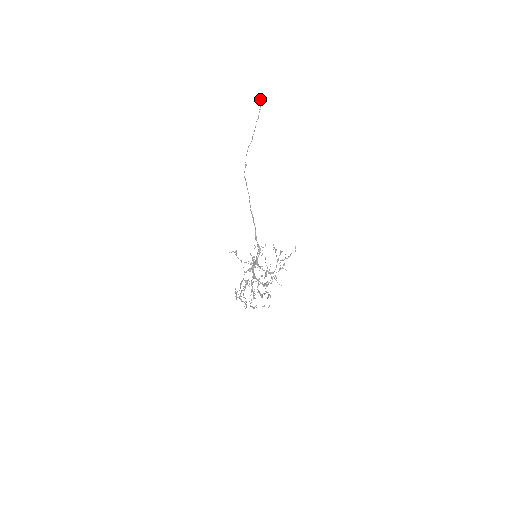
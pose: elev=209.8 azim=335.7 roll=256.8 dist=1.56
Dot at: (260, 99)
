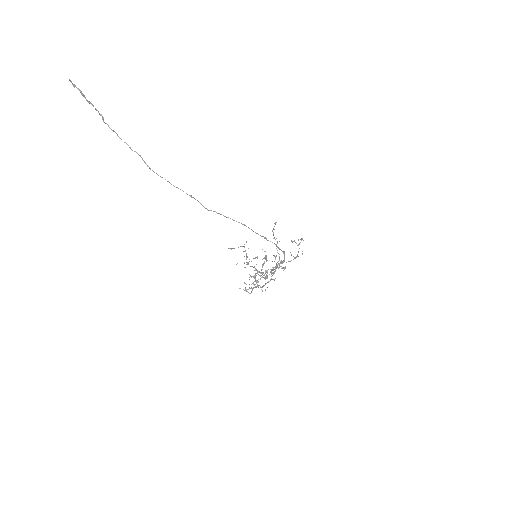
Dot at: (74, 85)
